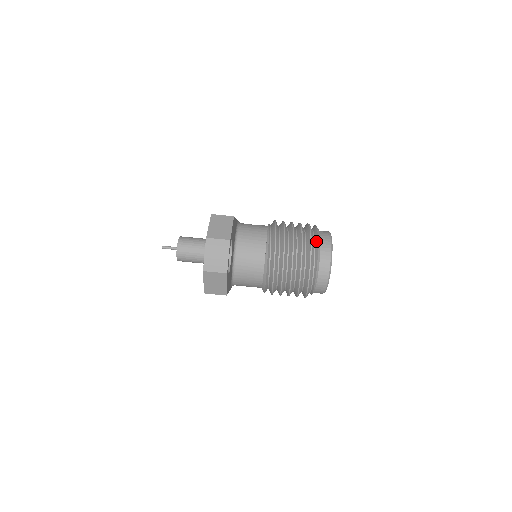
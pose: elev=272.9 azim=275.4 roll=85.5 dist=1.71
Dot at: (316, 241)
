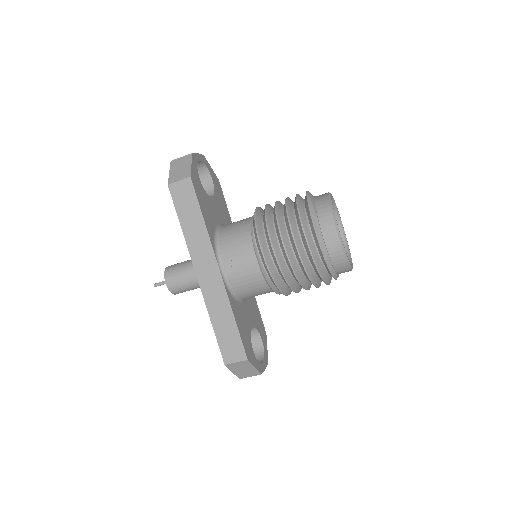
Dot at: occluded
